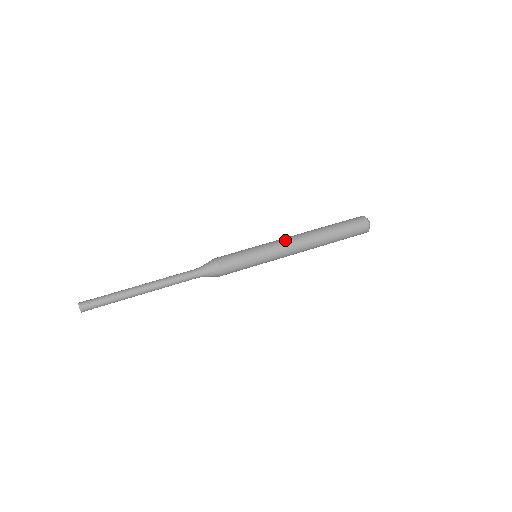
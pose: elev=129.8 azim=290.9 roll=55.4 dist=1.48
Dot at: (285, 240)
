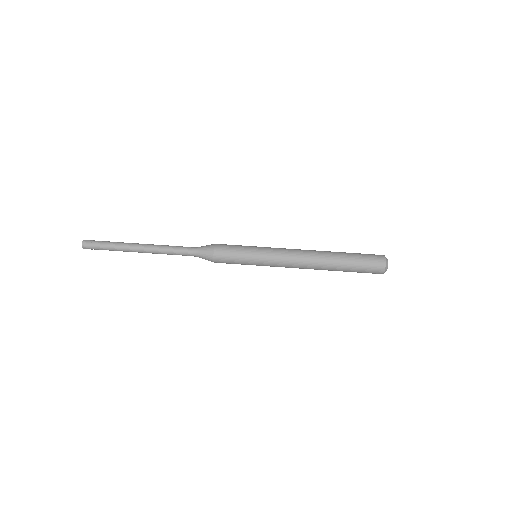
Dot at: (289, 251)
